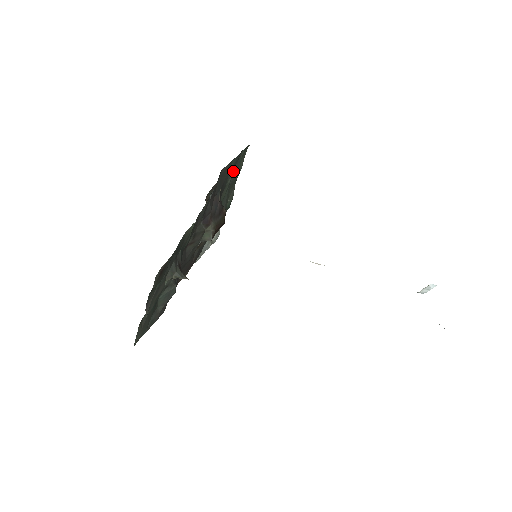
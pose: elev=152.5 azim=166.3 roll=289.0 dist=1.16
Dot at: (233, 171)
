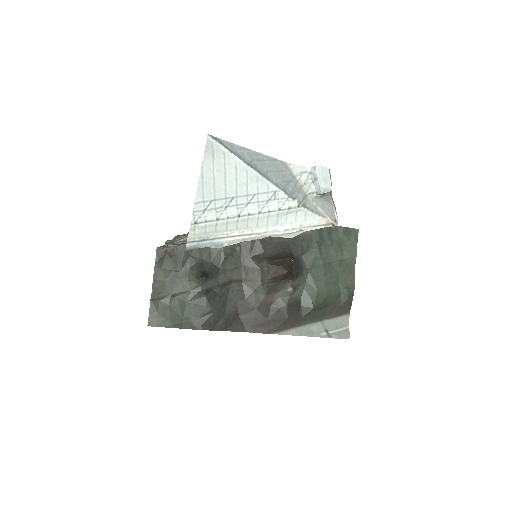
Dot at: (324, 243)
